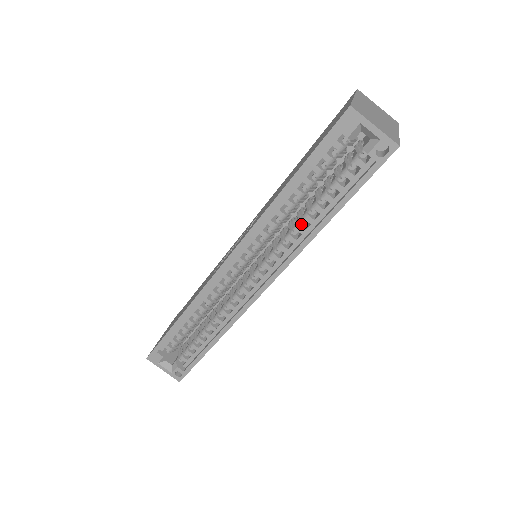
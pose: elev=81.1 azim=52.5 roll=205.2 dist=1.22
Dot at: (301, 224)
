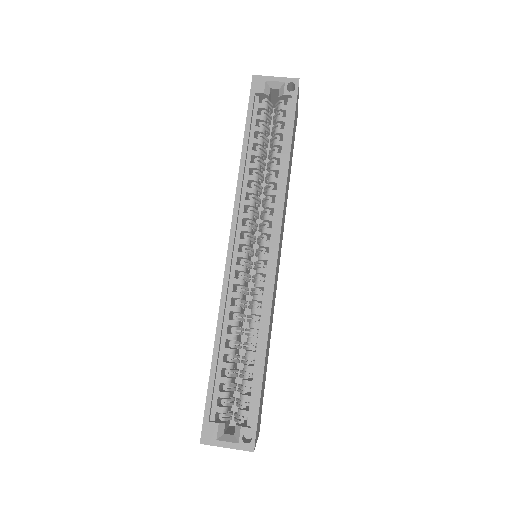
Dot at: (272, 177)
